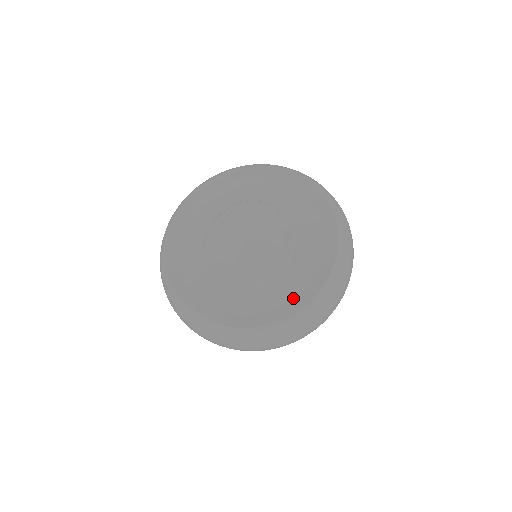
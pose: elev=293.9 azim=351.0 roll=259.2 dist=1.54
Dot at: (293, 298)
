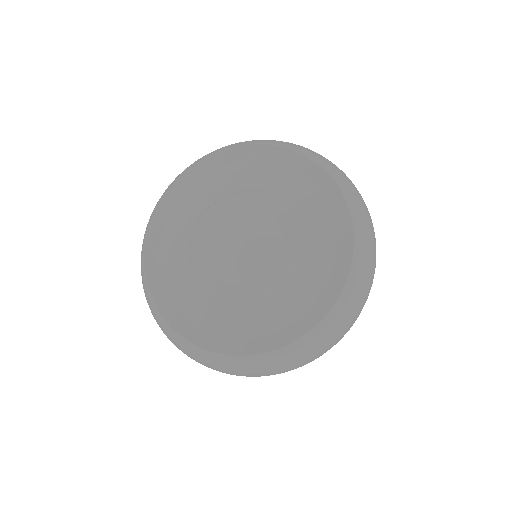
Dot at: (219, 335)
